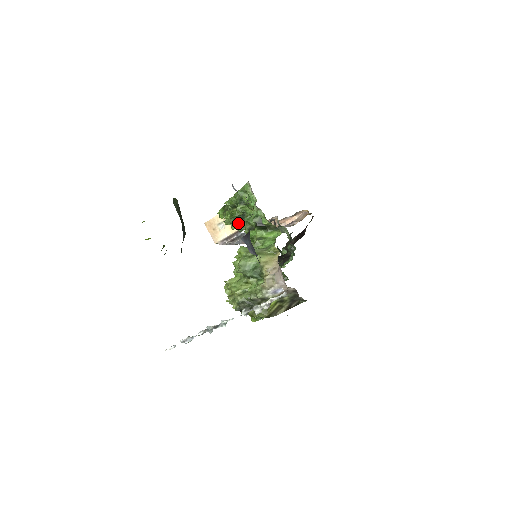
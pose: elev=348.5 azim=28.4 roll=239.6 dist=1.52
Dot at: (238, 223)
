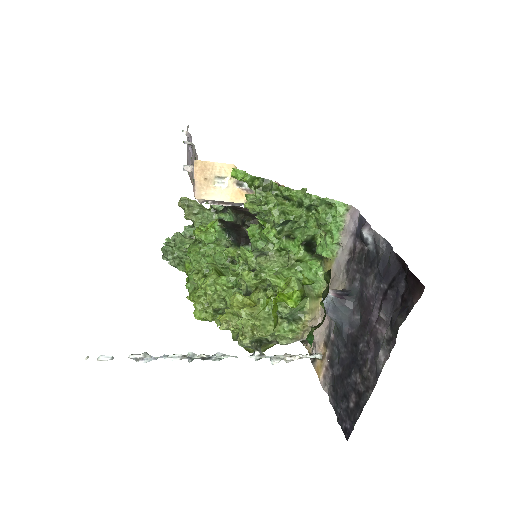
Dot at: (281, 224)
